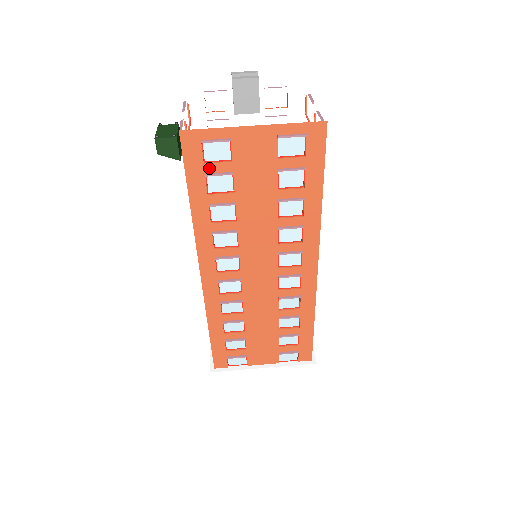
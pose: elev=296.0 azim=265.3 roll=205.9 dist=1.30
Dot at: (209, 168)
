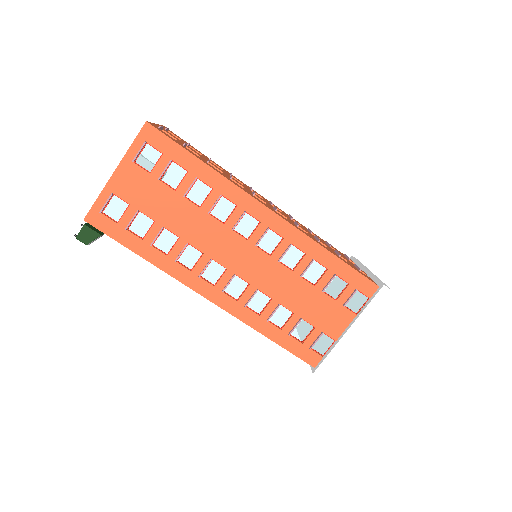
Dot at: (123, 223)
